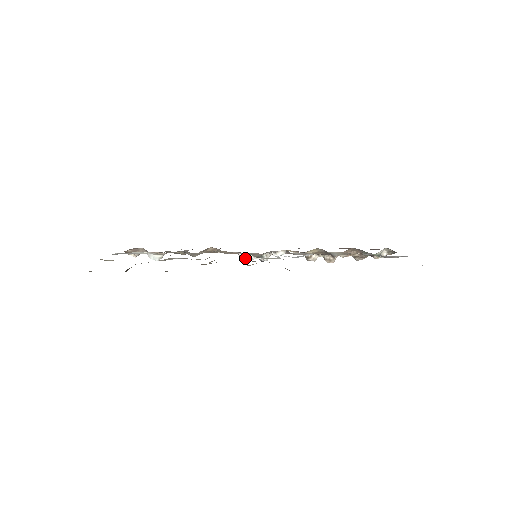
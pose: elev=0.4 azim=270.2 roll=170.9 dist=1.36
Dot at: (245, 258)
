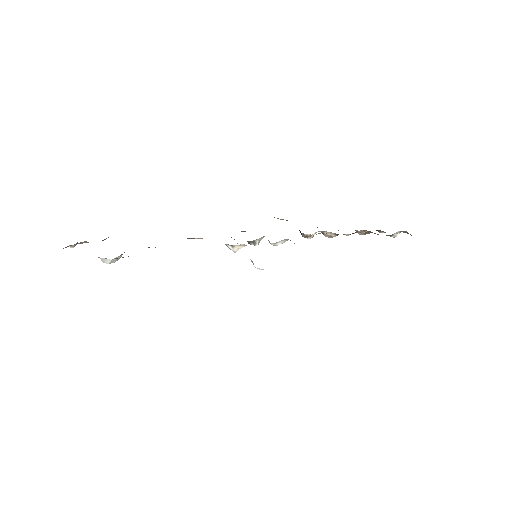
Dot at: (235, 249)
